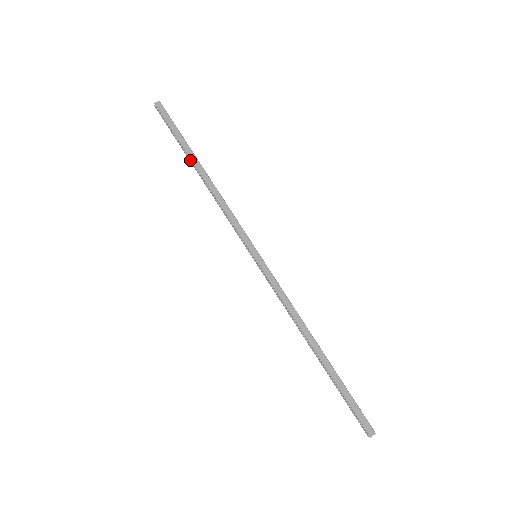
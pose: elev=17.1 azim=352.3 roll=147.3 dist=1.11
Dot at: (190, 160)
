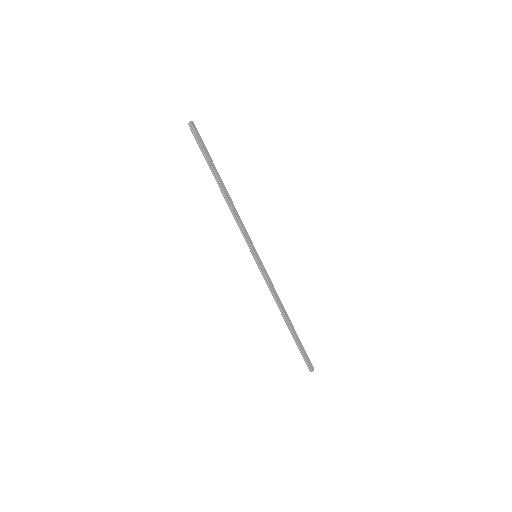
Dot at: (215, 176)
